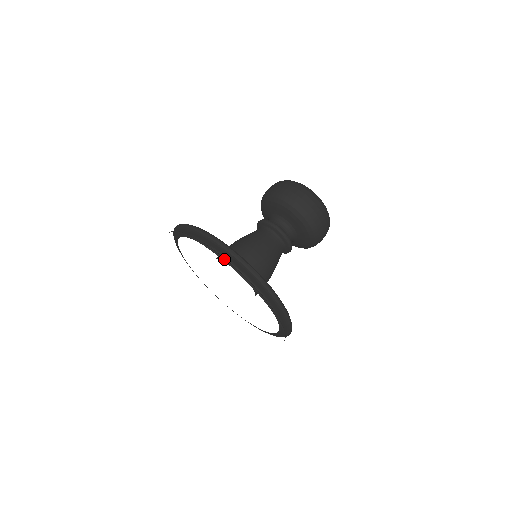
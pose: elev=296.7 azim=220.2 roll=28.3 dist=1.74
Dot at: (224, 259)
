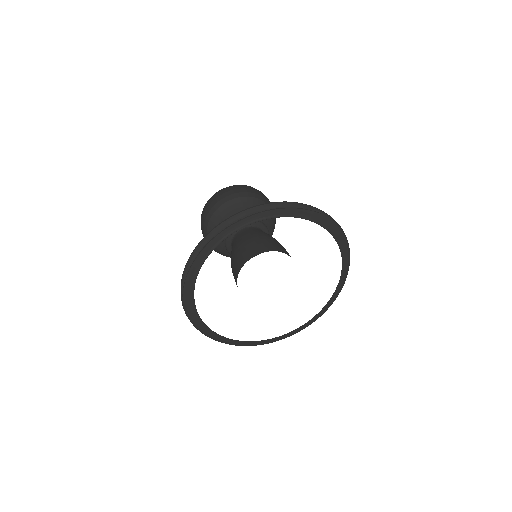
Dot at: (315, 211)
